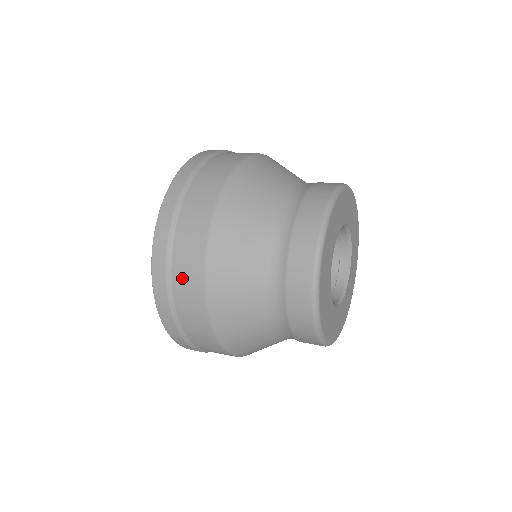
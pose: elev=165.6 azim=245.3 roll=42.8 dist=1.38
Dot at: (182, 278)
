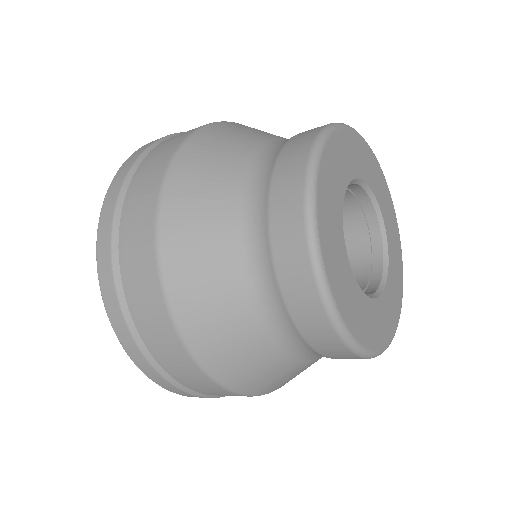
Dot at: (130, 246)
